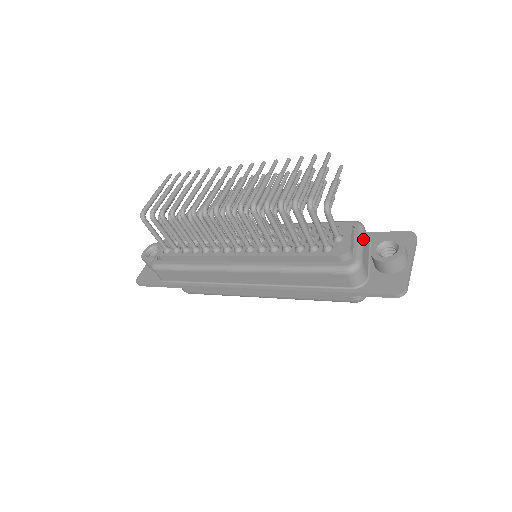
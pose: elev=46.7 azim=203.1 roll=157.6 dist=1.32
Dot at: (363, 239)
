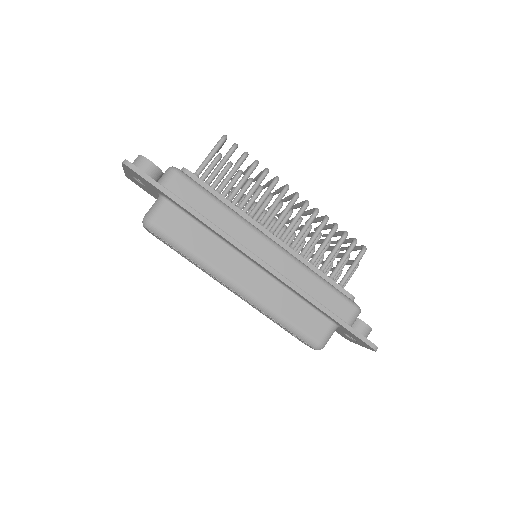
Dot at: occluded
